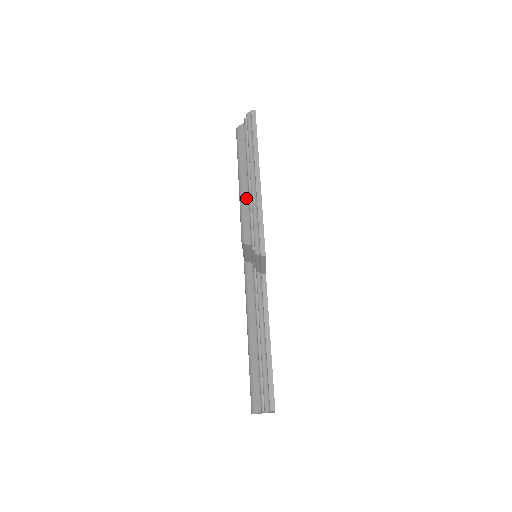
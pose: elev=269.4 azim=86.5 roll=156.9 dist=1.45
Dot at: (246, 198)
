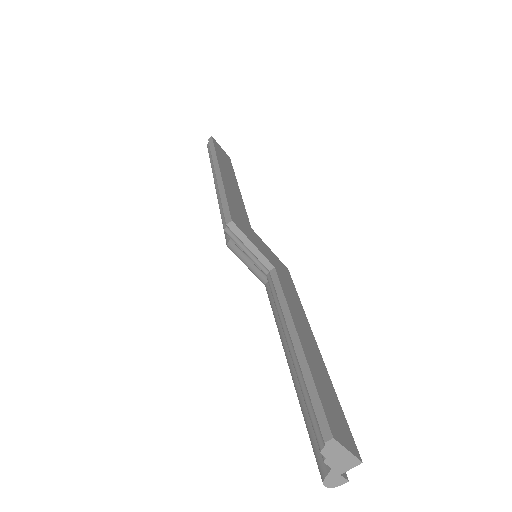
Dot at: occluded
